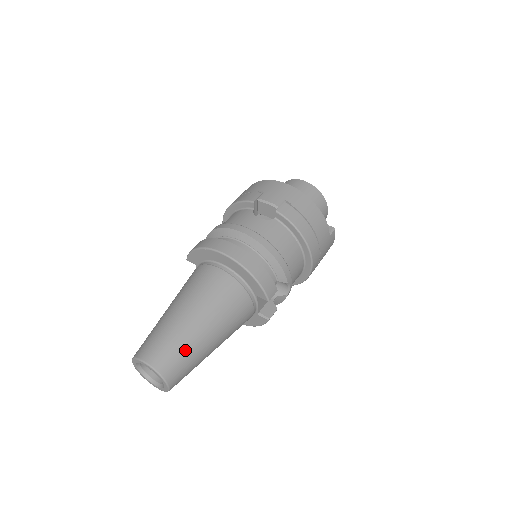
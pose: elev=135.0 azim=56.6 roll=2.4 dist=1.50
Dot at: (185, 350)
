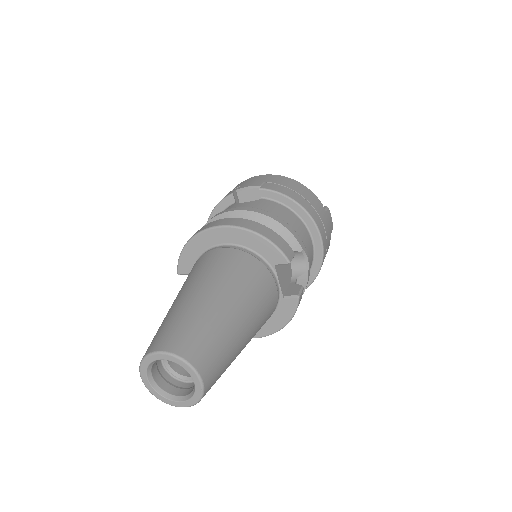
Dot at: (208, 327)
